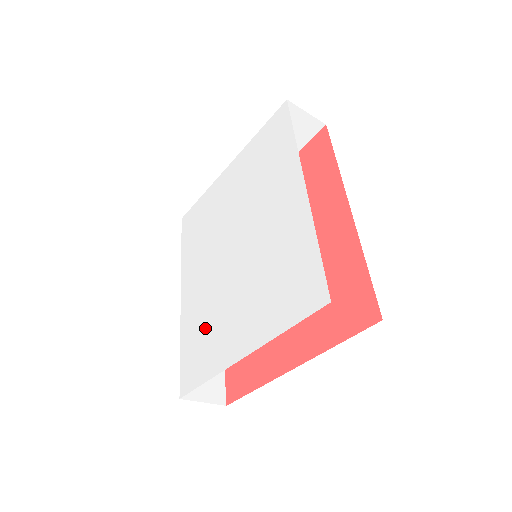
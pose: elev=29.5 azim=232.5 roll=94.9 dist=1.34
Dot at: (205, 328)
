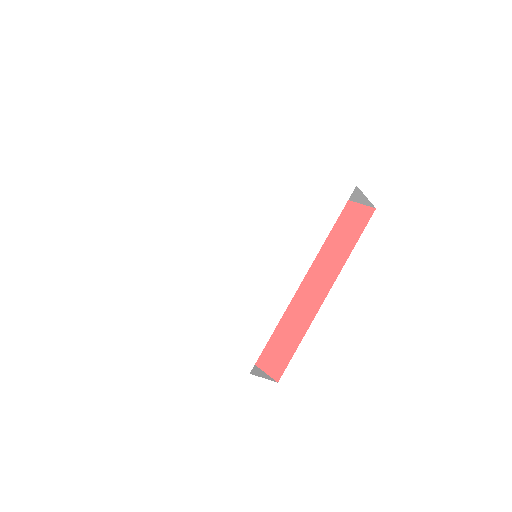
Dot at: (193, 275)
